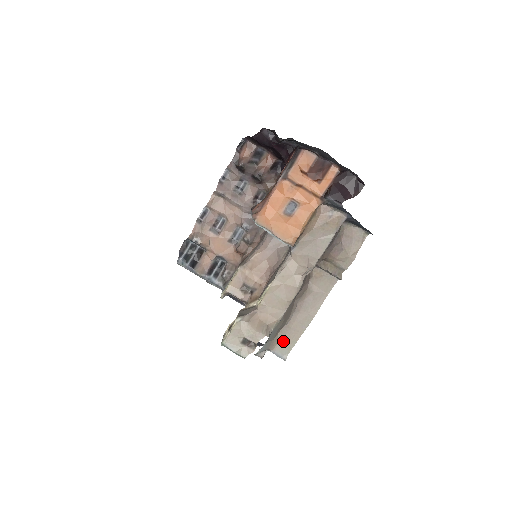
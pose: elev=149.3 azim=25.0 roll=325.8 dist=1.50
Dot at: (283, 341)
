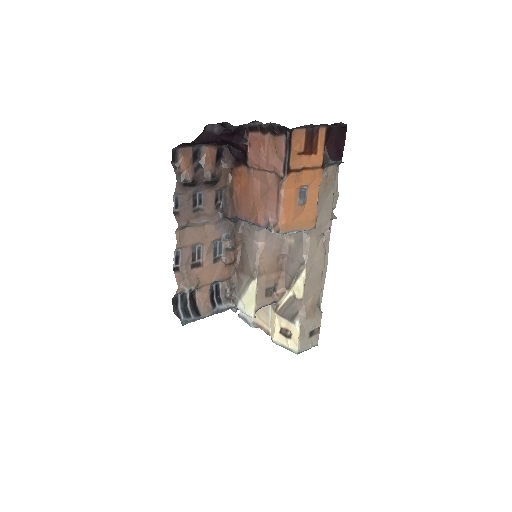
Dot at: occluded
